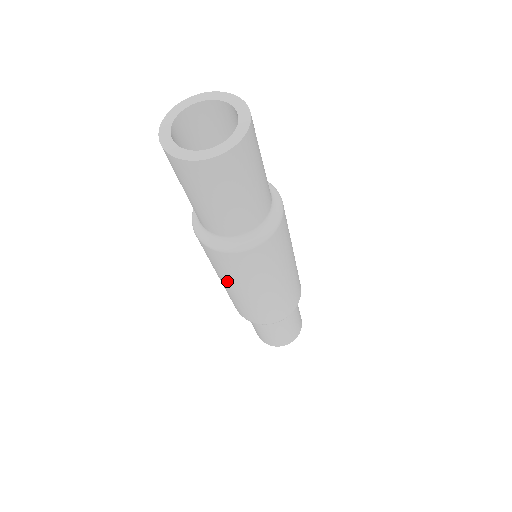
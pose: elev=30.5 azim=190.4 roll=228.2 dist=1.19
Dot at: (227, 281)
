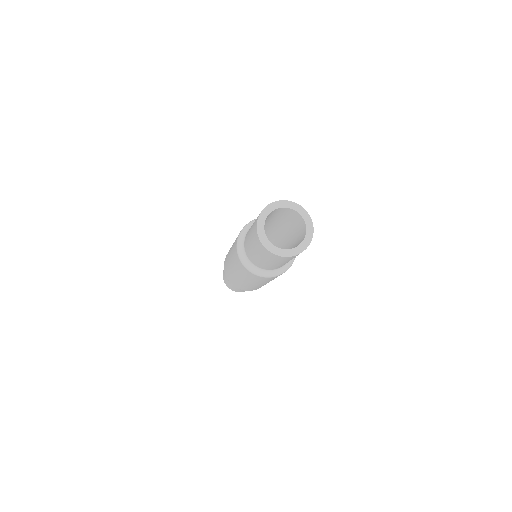
Dot at: (267, 282)
